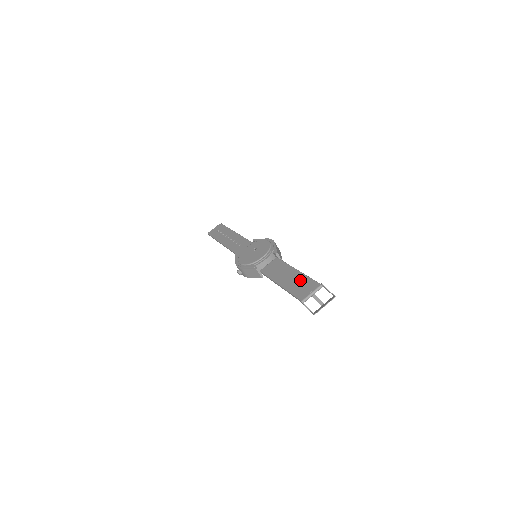
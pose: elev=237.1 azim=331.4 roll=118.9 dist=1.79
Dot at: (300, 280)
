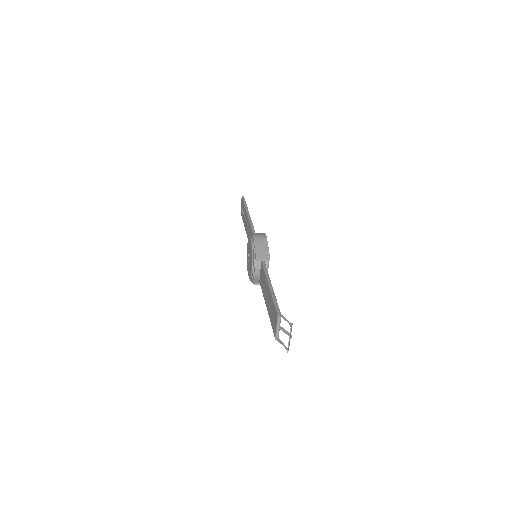
Dot at: (271, 304)
